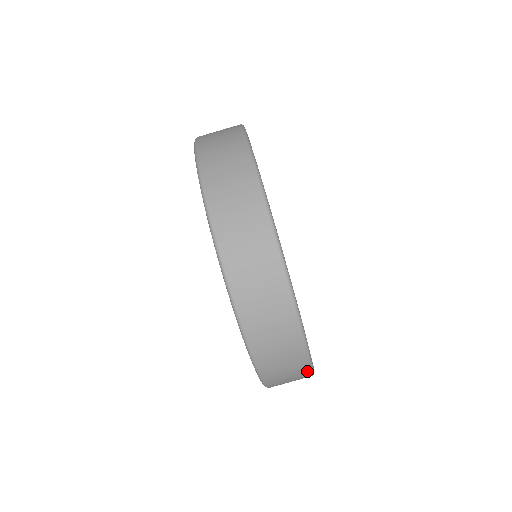
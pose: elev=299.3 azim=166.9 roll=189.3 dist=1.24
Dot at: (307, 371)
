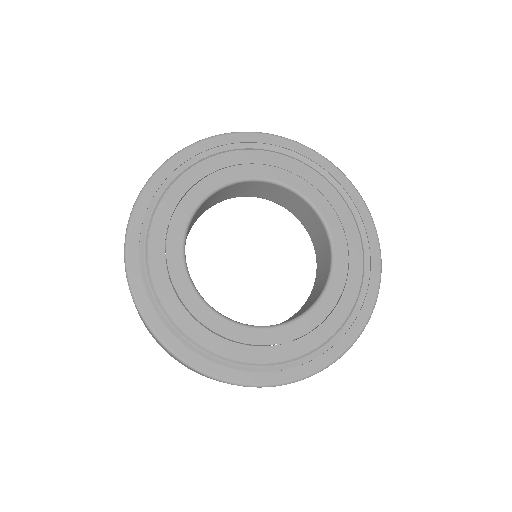
Dot at: (375, 298)
